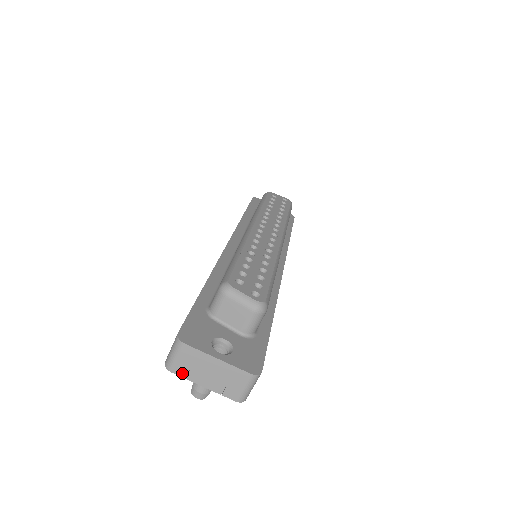
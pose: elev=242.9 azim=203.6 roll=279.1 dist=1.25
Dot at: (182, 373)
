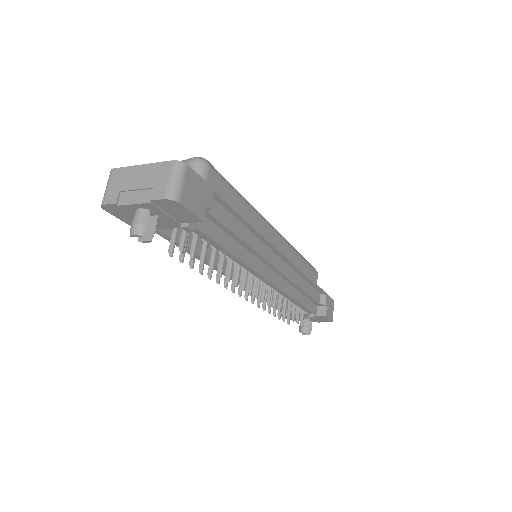
Dot at: (113, 199)
